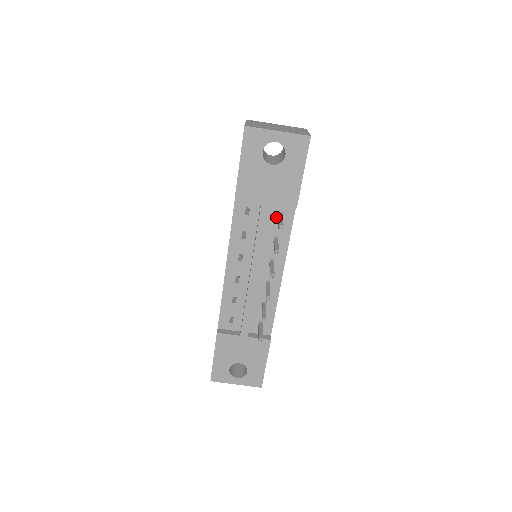
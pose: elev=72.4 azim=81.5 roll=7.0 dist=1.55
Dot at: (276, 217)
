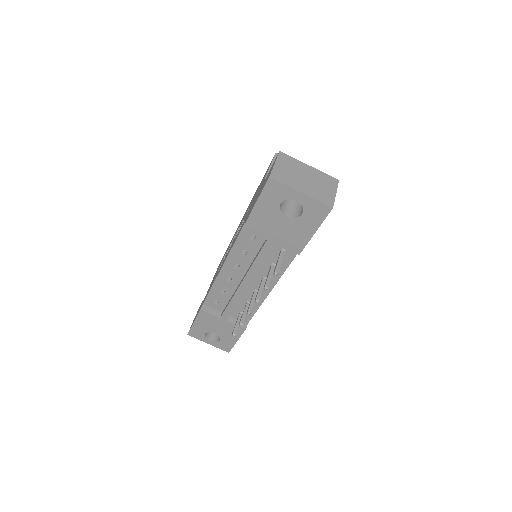
Dot at: (279, 251)
